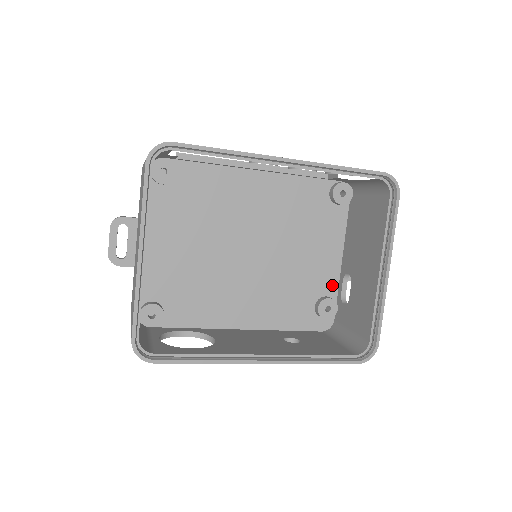
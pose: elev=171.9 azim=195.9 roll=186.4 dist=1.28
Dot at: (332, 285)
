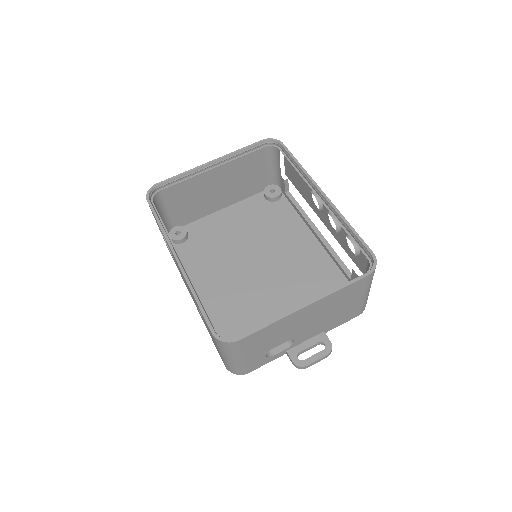
Dot at: occluded
